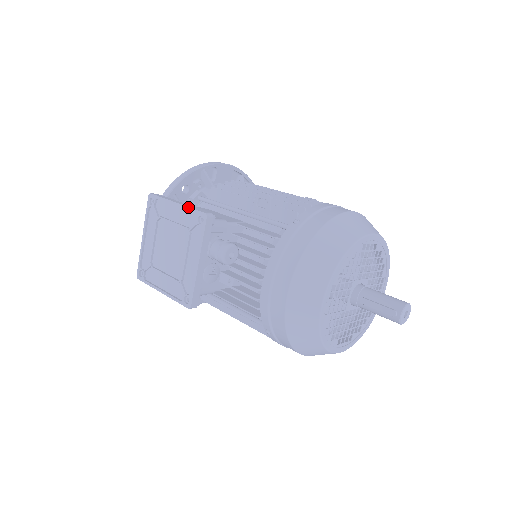
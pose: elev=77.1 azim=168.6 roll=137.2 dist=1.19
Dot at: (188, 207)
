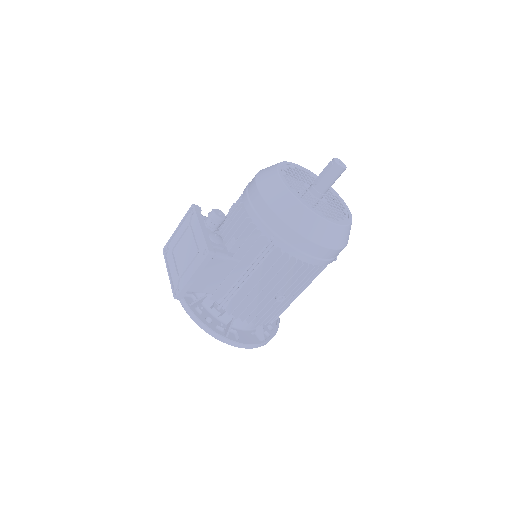
Dot at: (183, 218)
